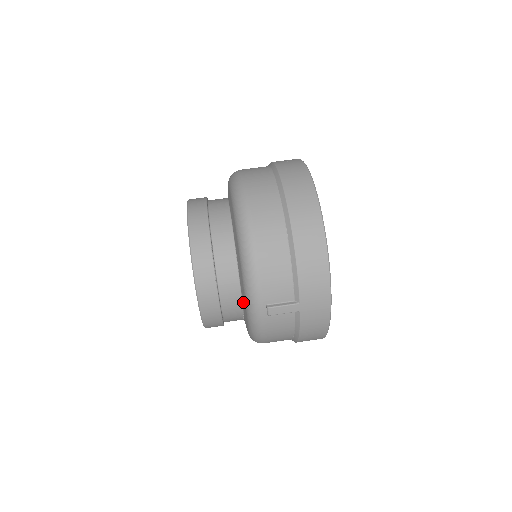
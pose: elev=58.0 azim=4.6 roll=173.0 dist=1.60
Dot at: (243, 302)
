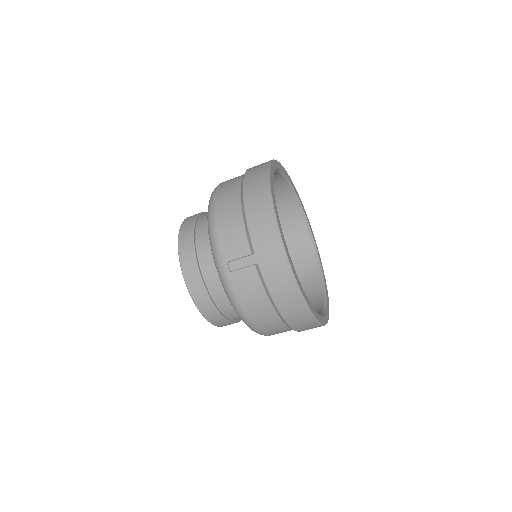
Dot at: occluded
